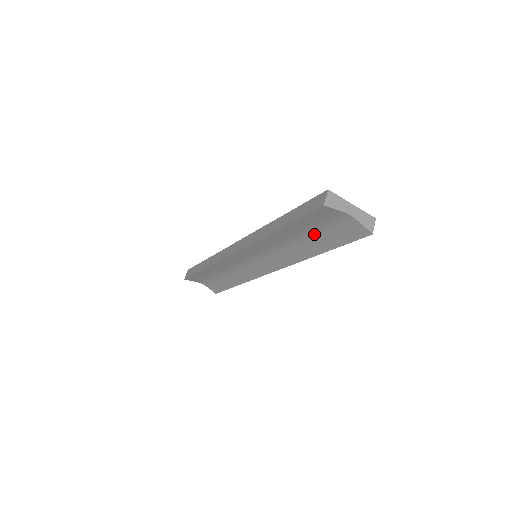
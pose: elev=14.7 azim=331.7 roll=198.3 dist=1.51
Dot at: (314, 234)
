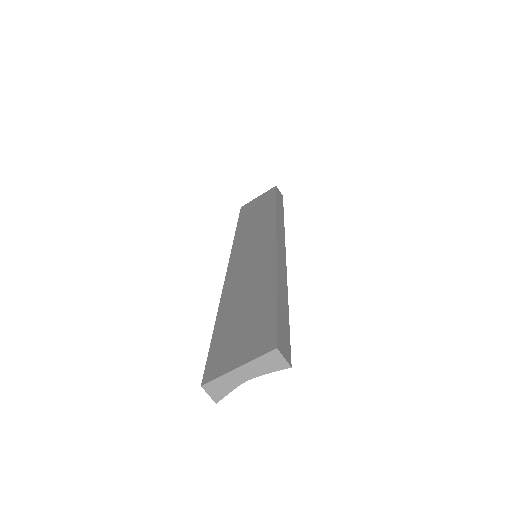
Dot at: occluded
